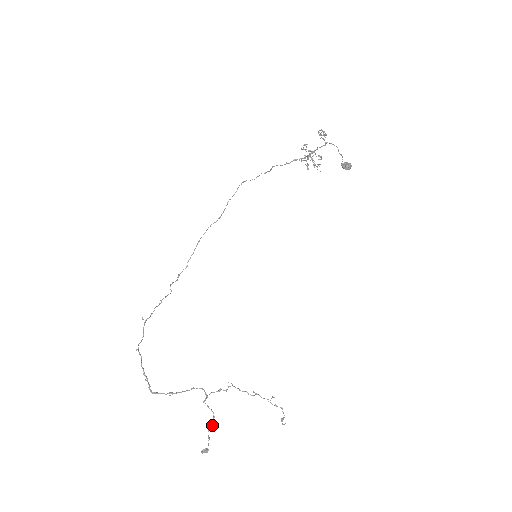
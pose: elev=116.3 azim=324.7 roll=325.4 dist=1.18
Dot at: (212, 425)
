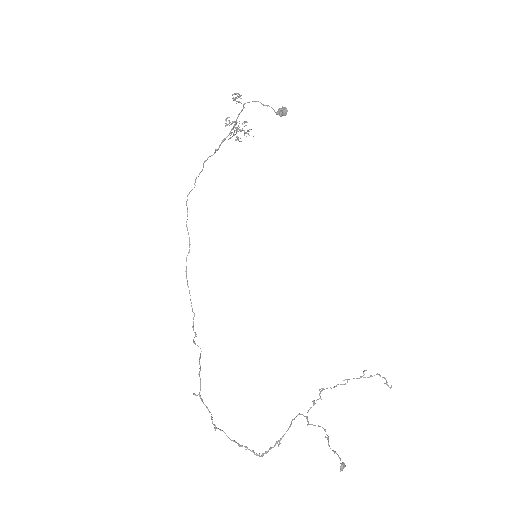
Dot at: (328, 439)
